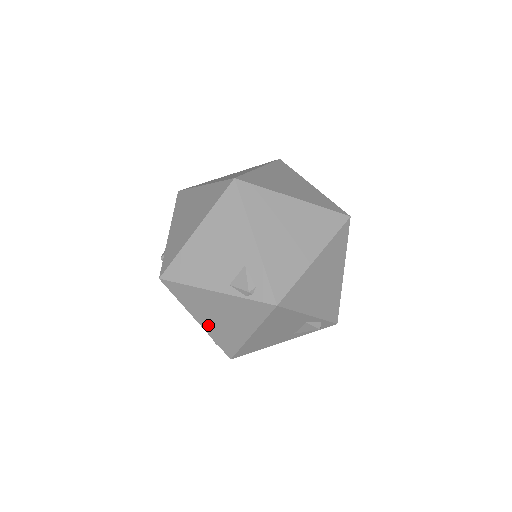
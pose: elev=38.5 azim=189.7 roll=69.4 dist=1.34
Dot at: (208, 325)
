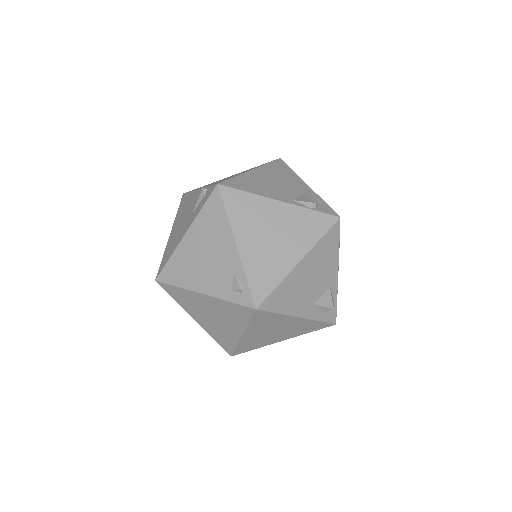
Dot at: (249, 250)
